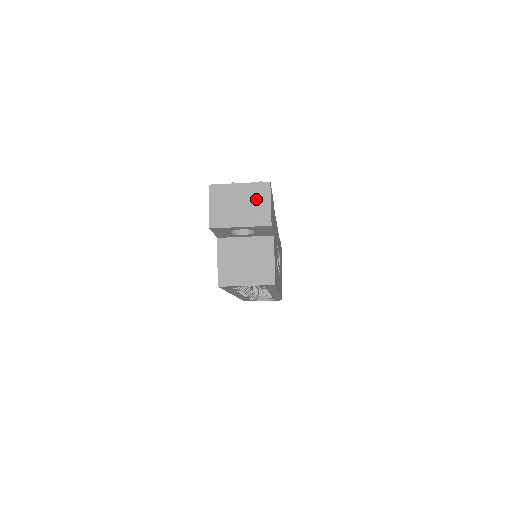
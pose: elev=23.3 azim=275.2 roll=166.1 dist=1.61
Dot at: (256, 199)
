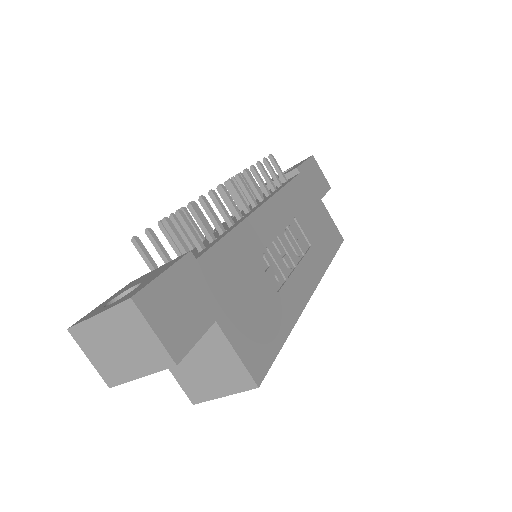
Dot at: (132, 332)
